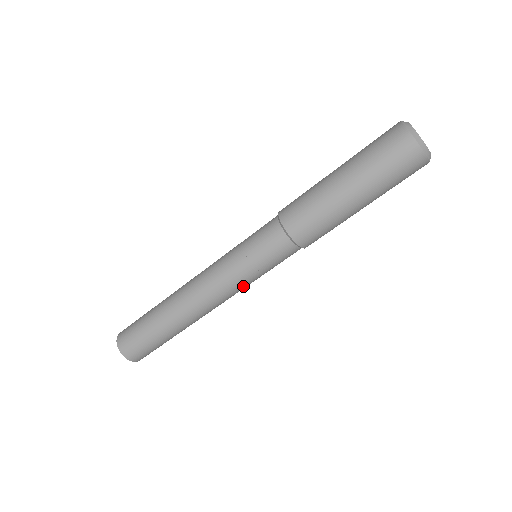
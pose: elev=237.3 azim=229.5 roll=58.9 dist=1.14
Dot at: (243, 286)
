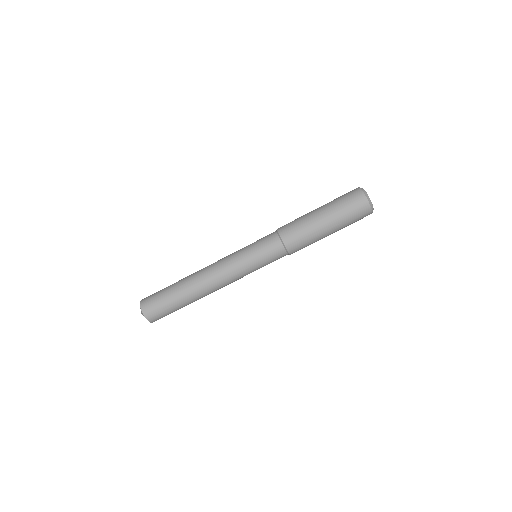
Dot at: occluded
